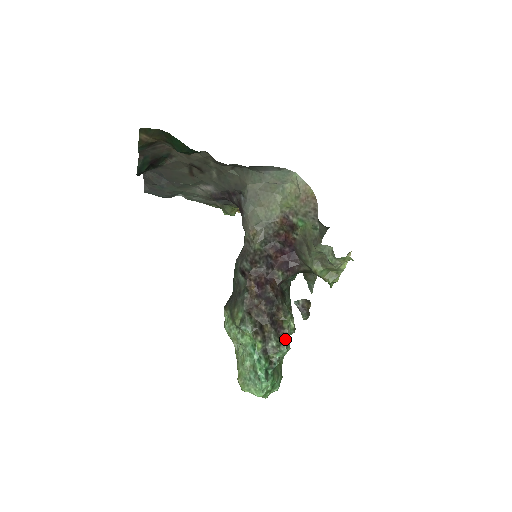
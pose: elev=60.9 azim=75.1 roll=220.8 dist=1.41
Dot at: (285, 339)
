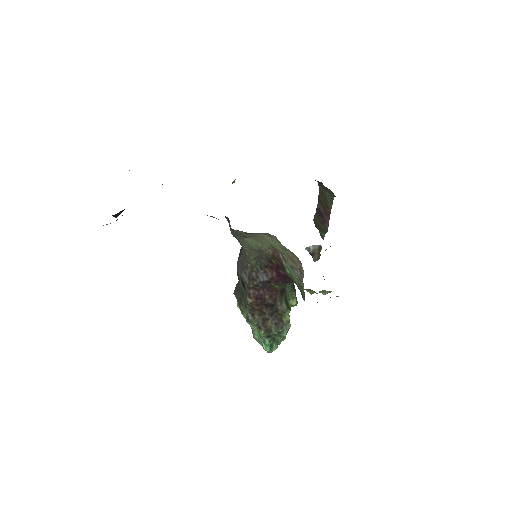
Dot at: (284, 328)
